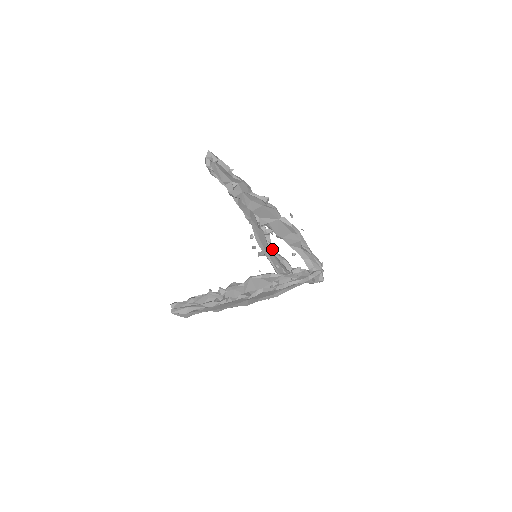
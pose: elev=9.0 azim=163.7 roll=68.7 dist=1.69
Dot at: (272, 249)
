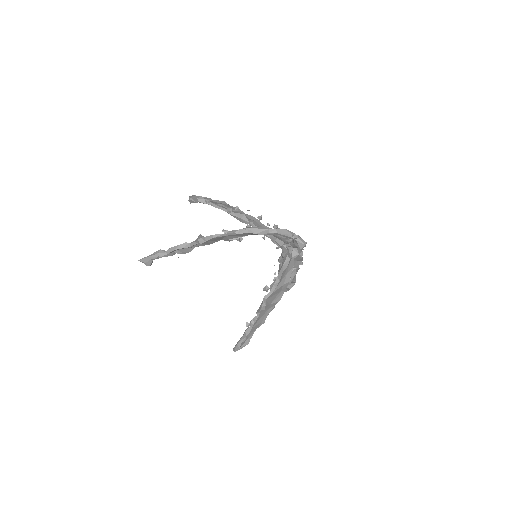
Dot at: (264, 235)
